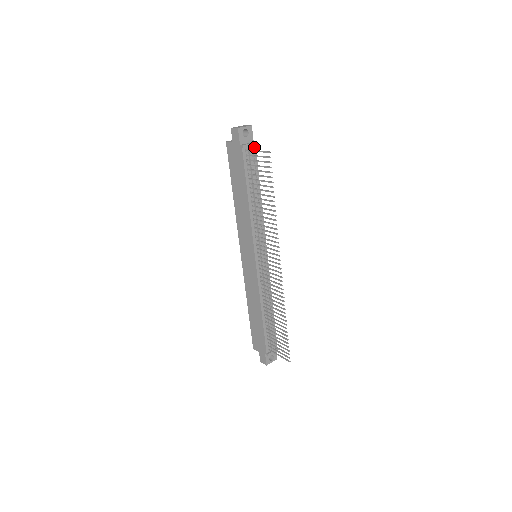
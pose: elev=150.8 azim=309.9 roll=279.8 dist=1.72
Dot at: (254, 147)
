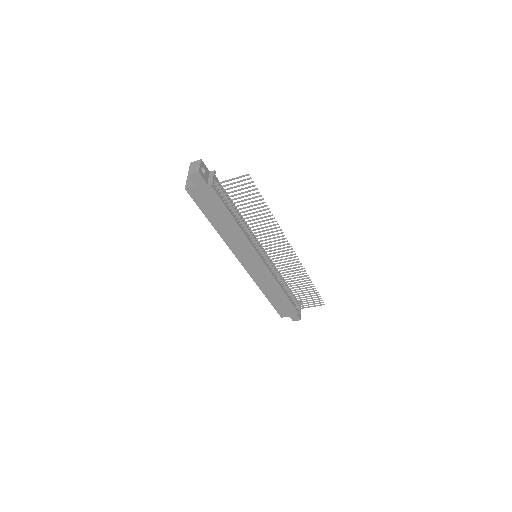
Dot at: occluded
